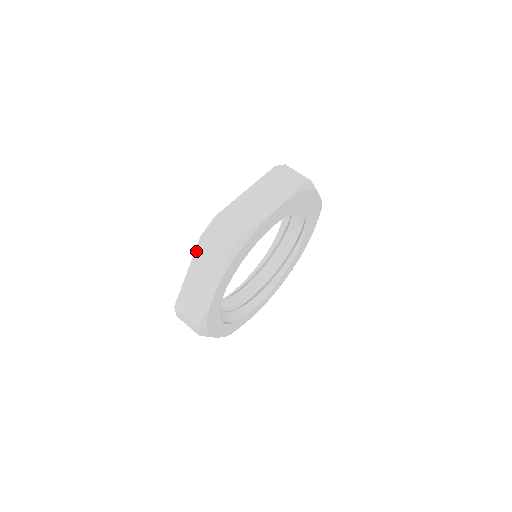
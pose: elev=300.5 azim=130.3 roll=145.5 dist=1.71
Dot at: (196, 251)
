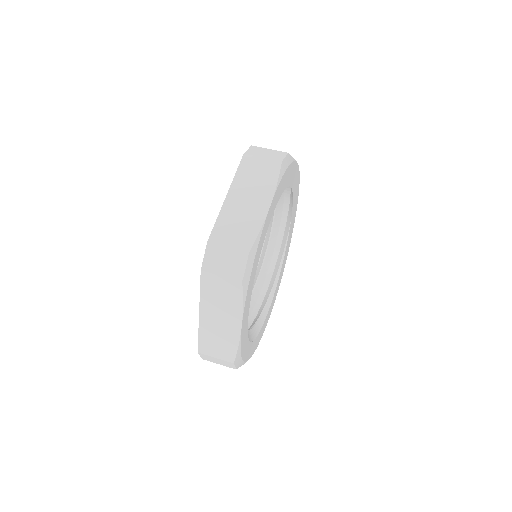
Dot at: (239, 169)
